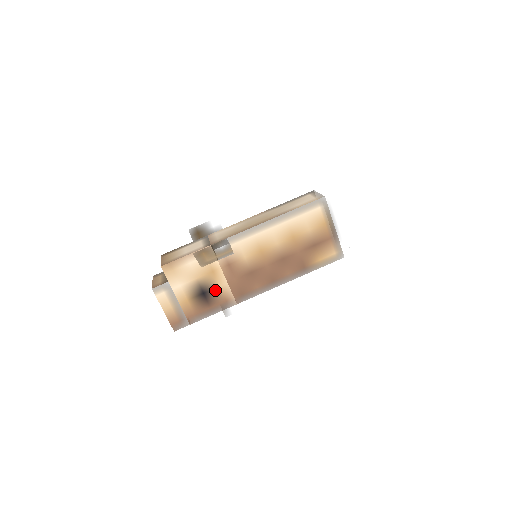
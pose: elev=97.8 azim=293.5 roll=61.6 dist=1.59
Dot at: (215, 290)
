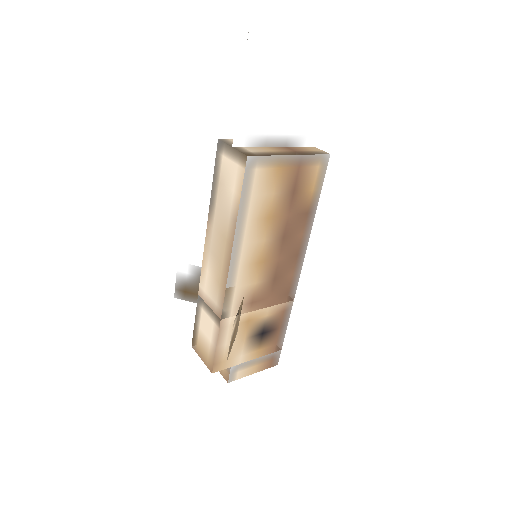
Dot at: (267, 321)
